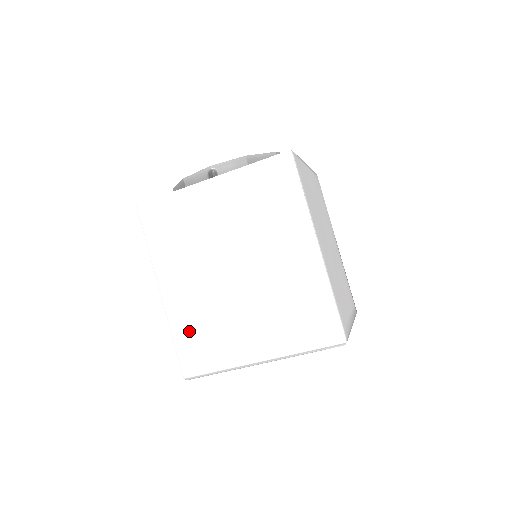
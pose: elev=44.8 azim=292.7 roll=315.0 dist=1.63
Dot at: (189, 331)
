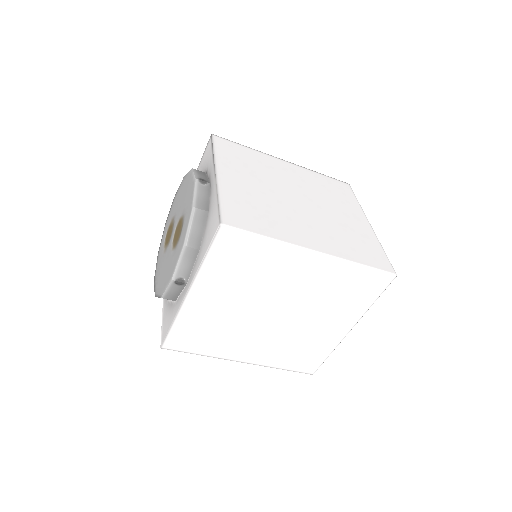
Dot at: (287, 359)
